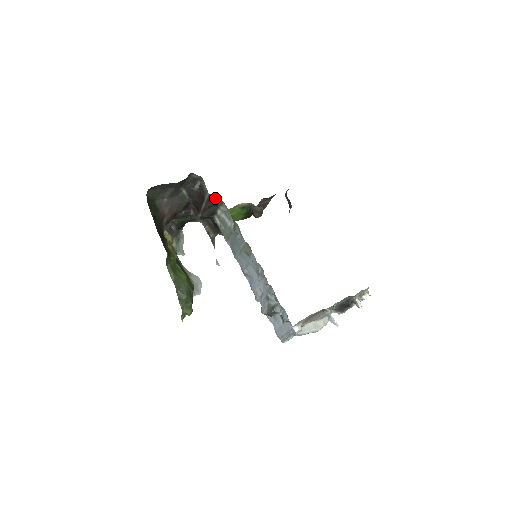
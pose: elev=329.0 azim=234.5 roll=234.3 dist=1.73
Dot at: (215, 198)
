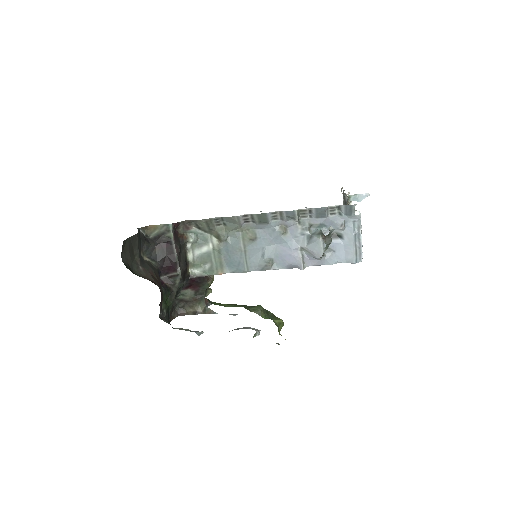
Dot at: (177, 234)
